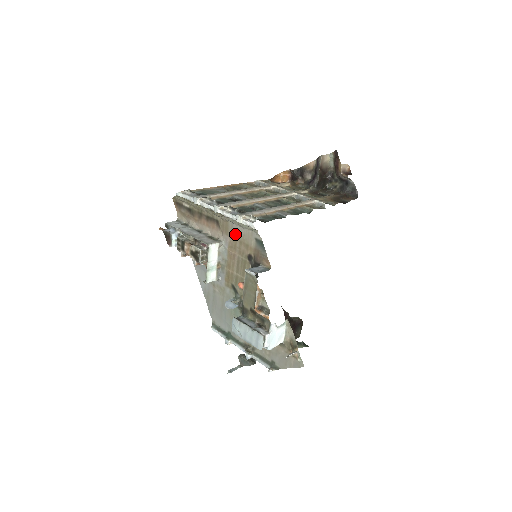
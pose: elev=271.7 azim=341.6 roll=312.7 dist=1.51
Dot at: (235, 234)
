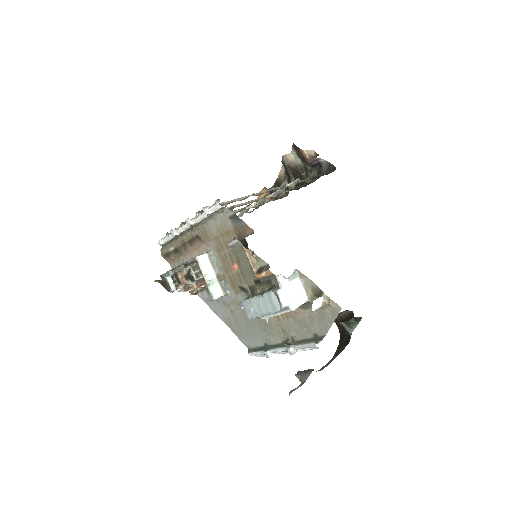
Dot at: (214, 232)
